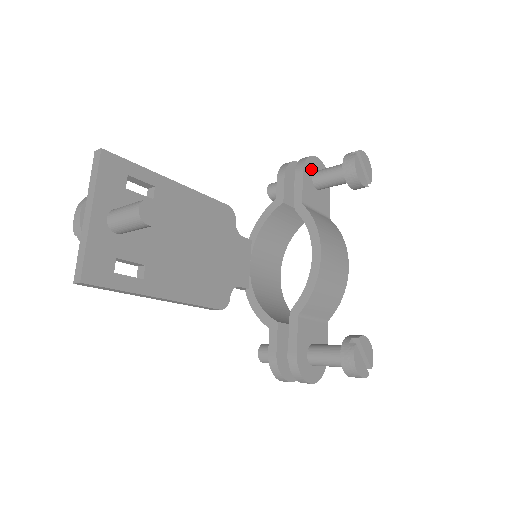
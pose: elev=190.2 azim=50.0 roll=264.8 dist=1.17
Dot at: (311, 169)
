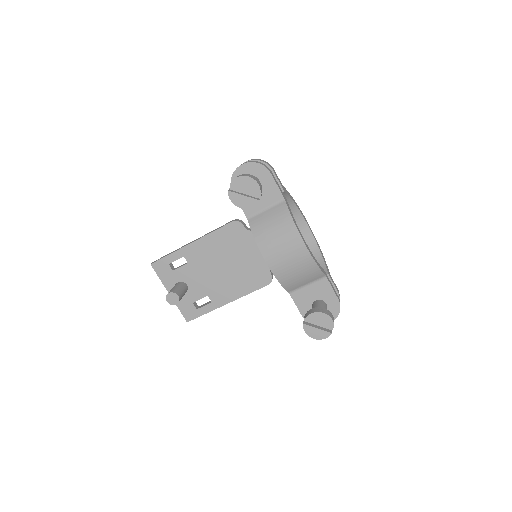
Dot at: occluded
